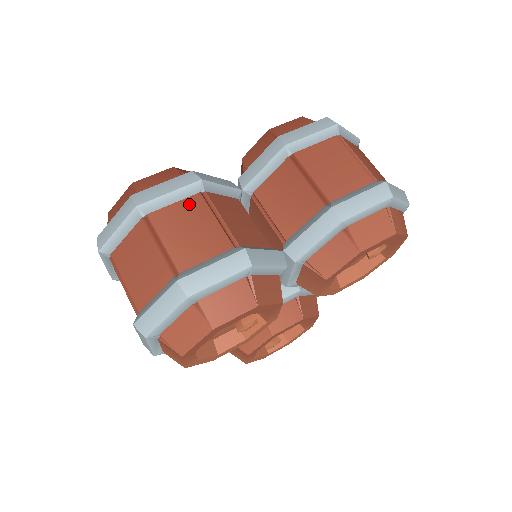
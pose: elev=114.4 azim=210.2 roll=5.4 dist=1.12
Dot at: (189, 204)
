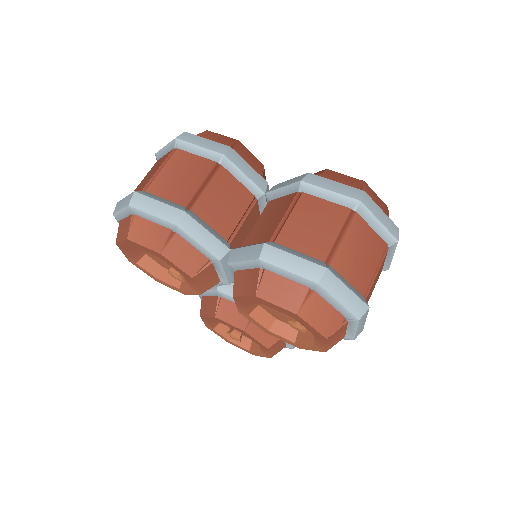
Dot at: (202, 163)
